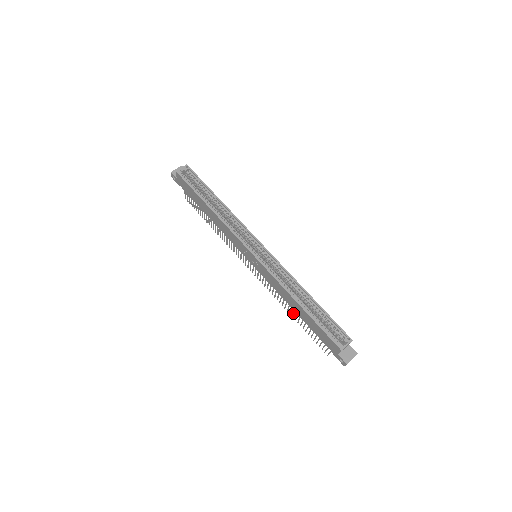
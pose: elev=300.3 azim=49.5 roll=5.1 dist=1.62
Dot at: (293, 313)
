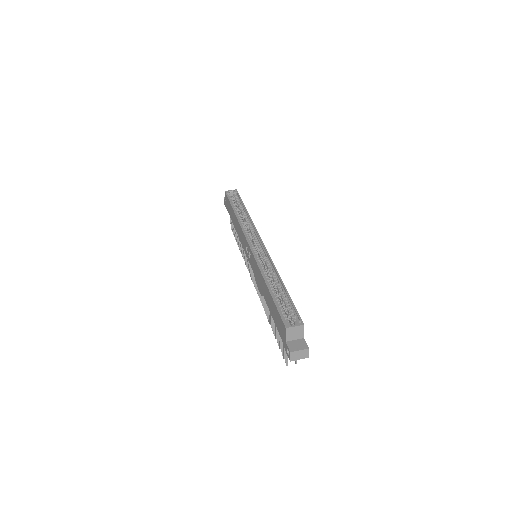
Dot at: (269, 315)
